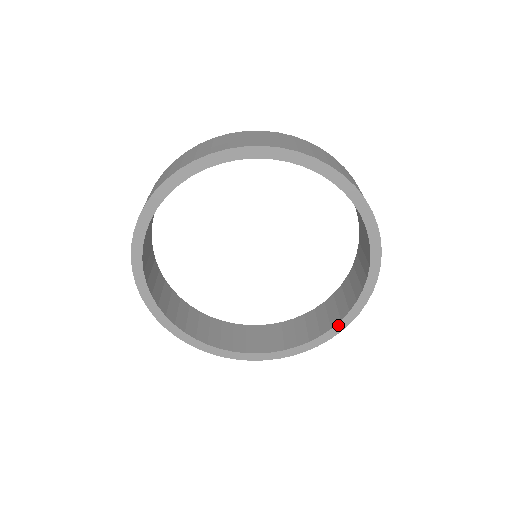
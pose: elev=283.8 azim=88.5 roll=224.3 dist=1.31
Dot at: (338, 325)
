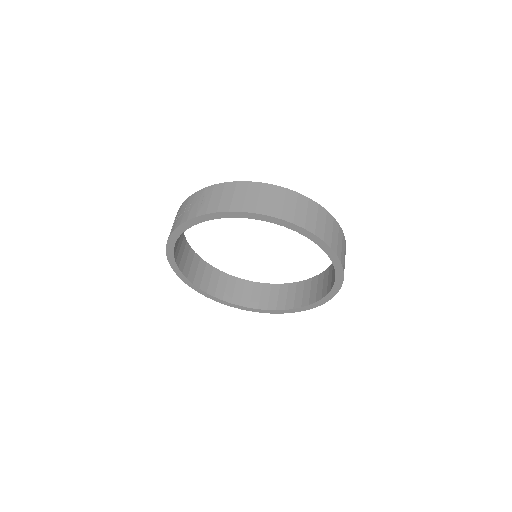
Dot at: (281, 311)
